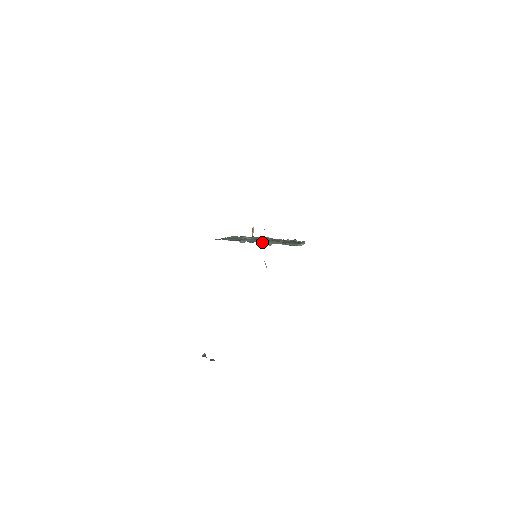
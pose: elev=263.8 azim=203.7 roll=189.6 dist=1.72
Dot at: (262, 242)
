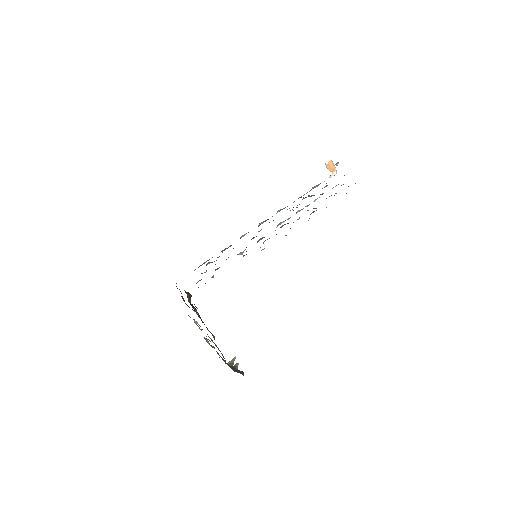
Dot at: occluded
